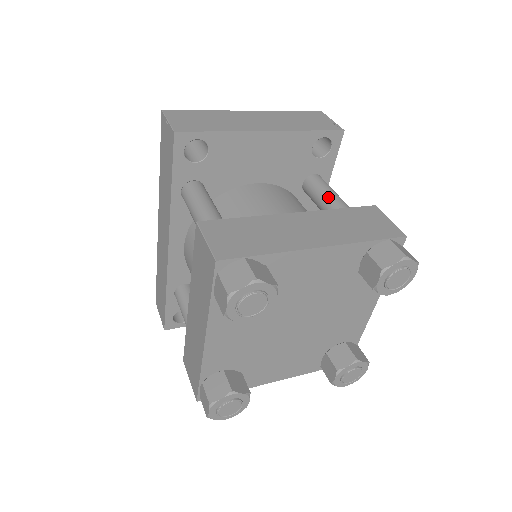
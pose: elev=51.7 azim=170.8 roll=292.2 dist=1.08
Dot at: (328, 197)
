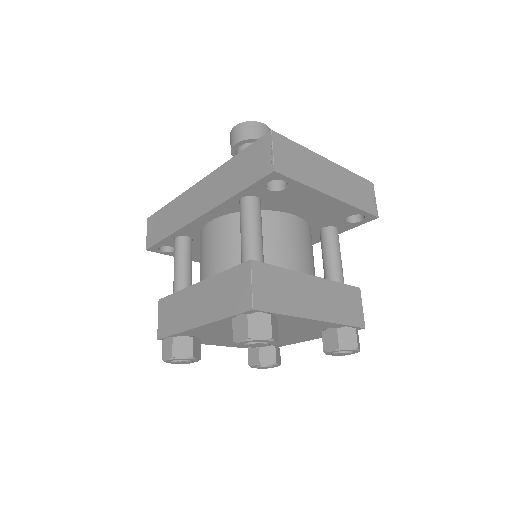
Dot at: (335, 258)
